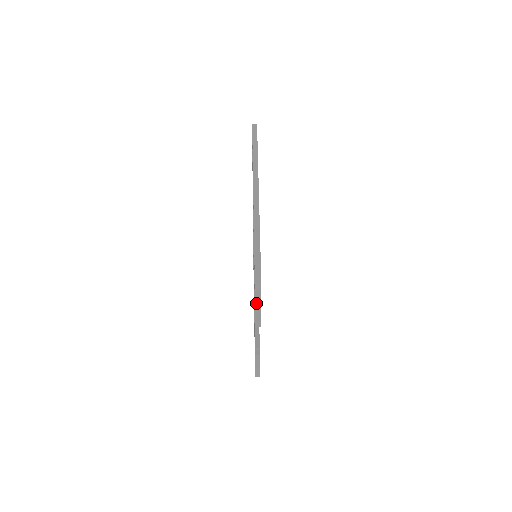
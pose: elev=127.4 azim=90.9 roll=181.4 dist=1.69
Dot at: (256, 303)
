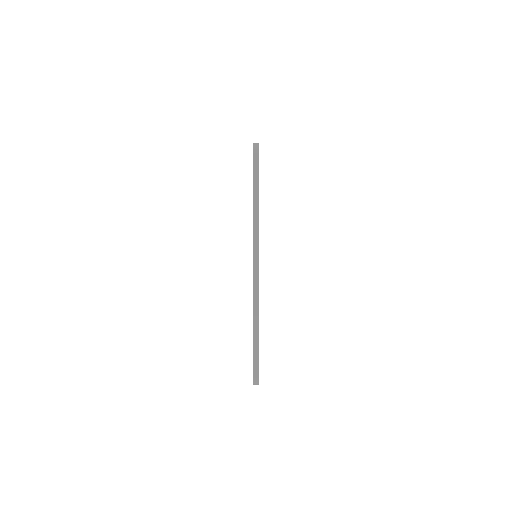
Dot at: occluded
